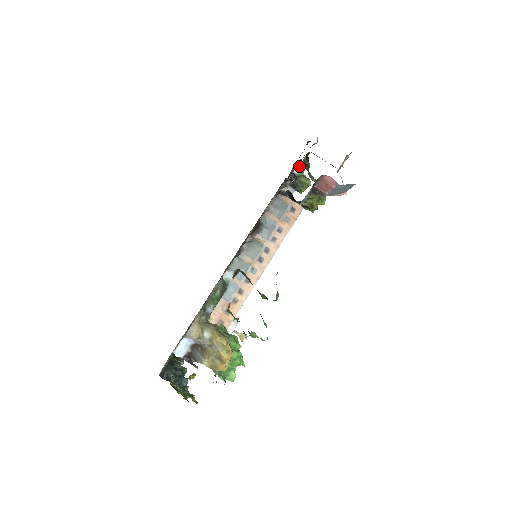
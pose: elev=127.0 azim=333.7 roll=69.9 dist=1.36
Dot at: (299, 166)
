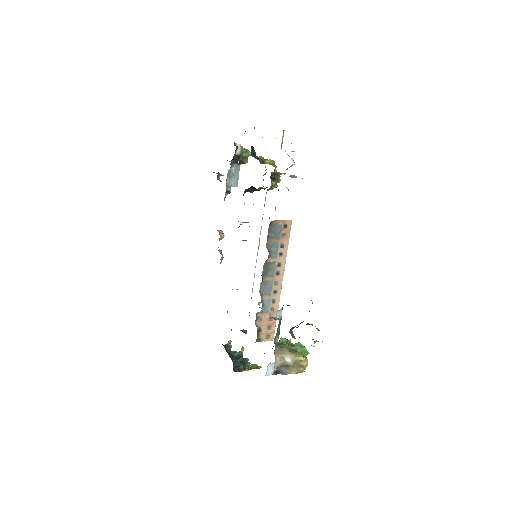
Dot at: (237, 146)
